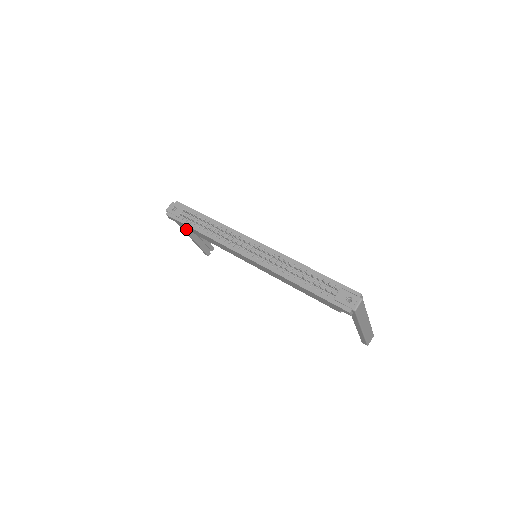
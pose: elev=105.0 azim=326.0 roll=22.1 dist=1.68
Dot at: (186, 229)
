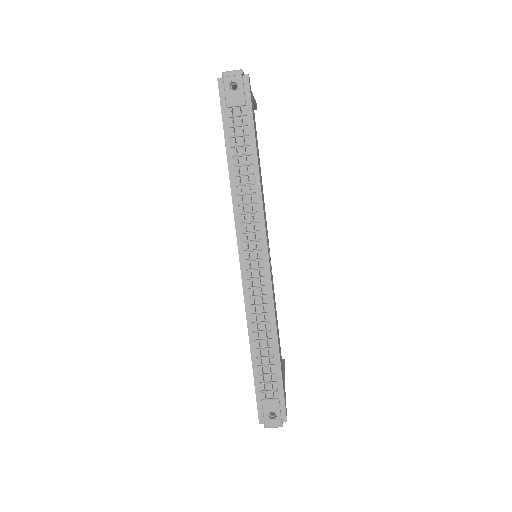
Dot at: occluded
